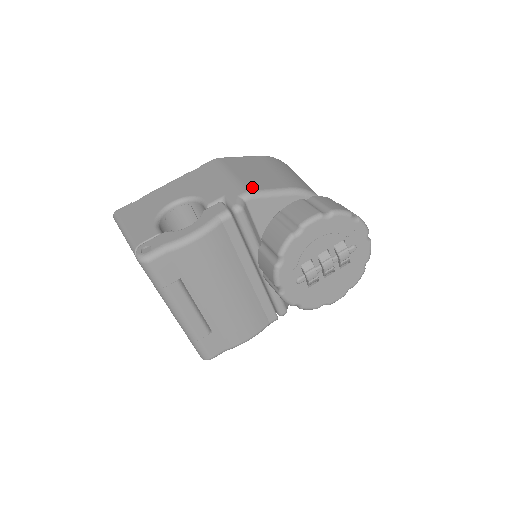
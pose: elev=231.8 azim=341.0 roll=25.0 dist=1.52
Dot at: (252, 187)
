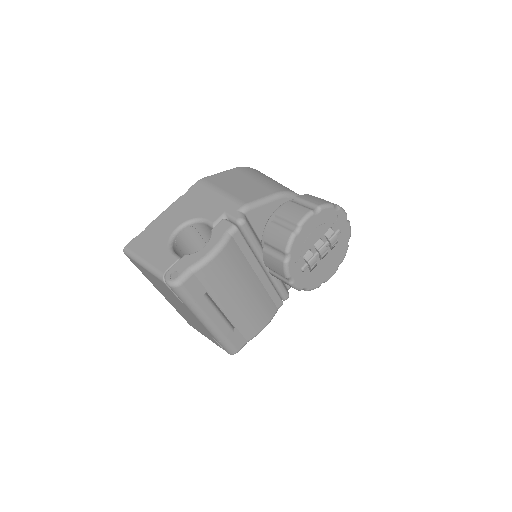
Dot at: (246, 200)
